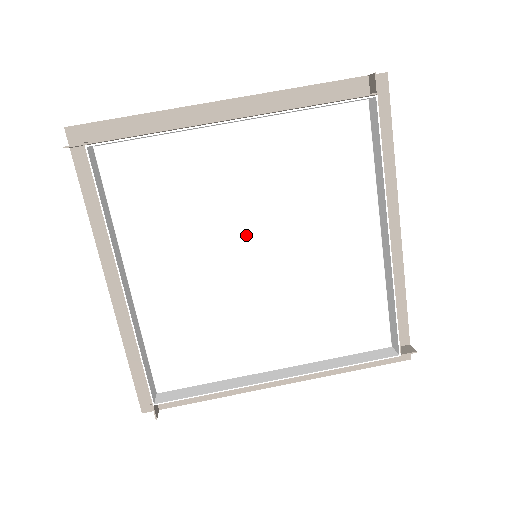
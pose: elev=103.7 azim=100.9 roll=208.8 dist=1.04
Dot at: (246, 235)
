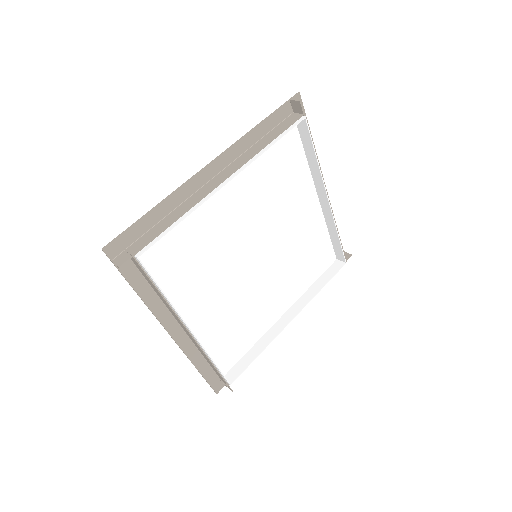
Dot at: (247, 247)
